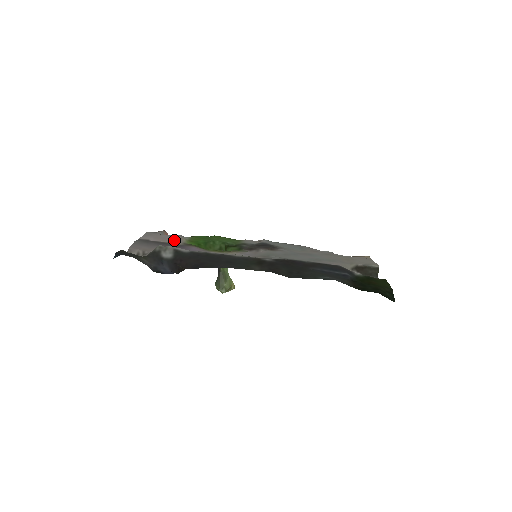
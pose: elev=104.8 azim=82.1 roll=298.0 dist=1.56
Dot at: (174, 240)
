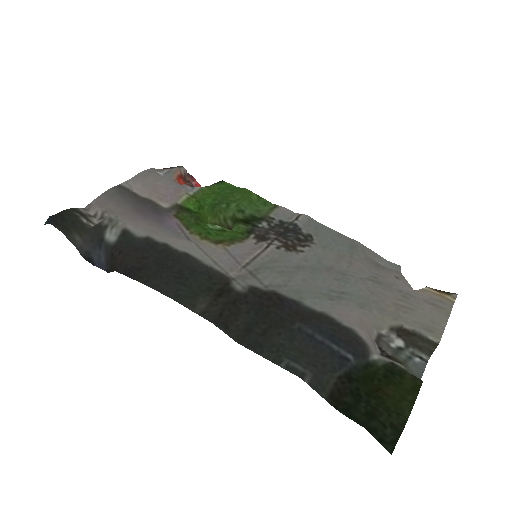
Dot at: (166, 195)
